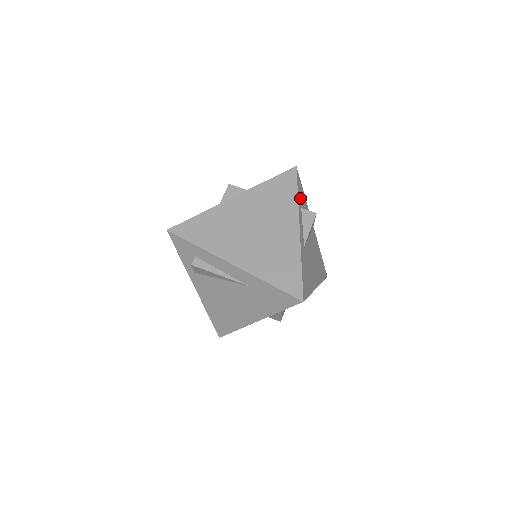
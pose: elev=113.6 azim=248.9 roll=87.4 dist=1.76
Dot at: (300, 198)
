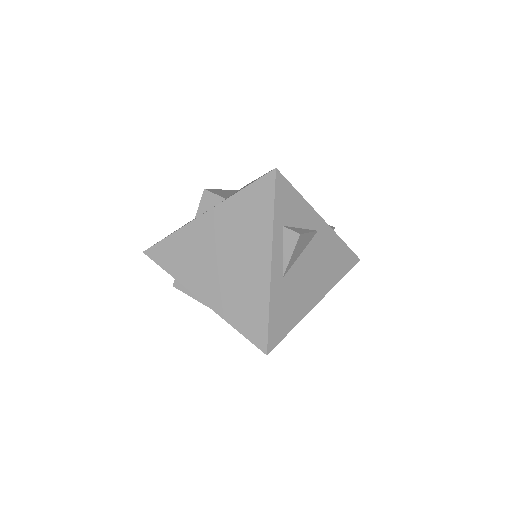
Dot at: (282, 212)
